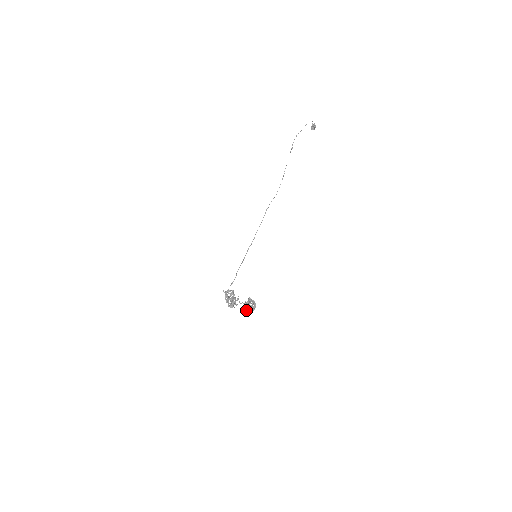
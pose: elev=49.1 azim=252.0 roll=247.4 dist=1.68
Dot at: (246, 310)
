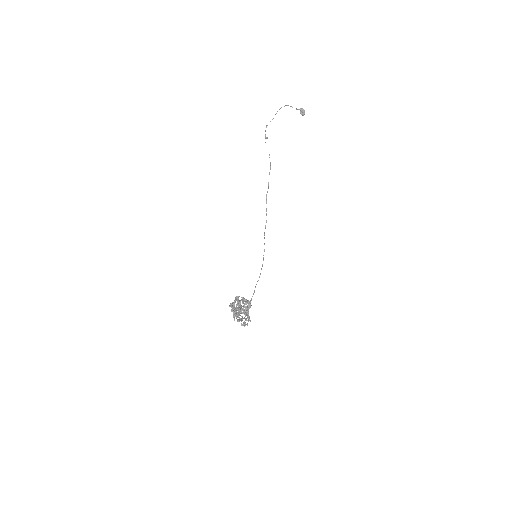
Dot at: (233, 311)
